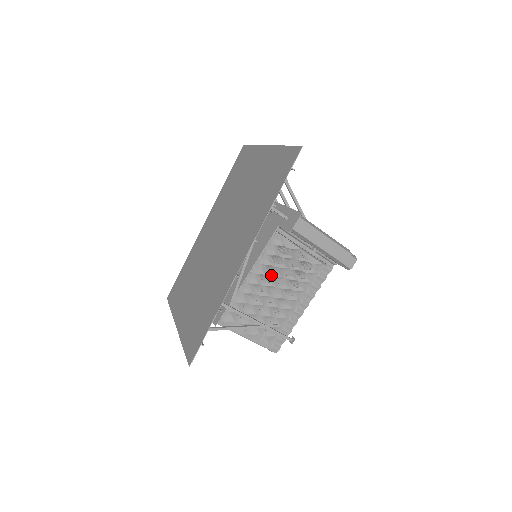
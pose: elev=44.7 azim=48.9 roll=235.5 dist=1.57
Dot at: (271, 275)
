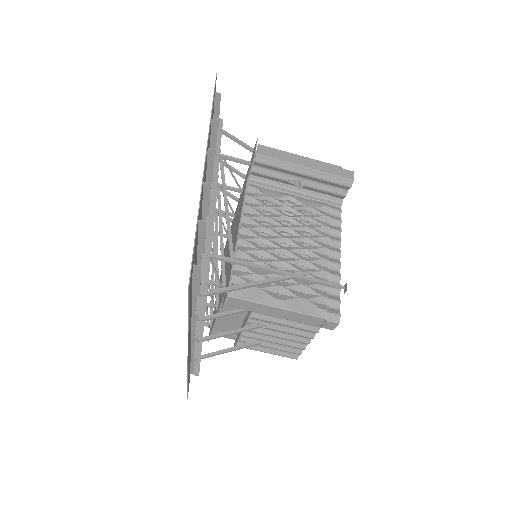
Dot at: (270, 227)
